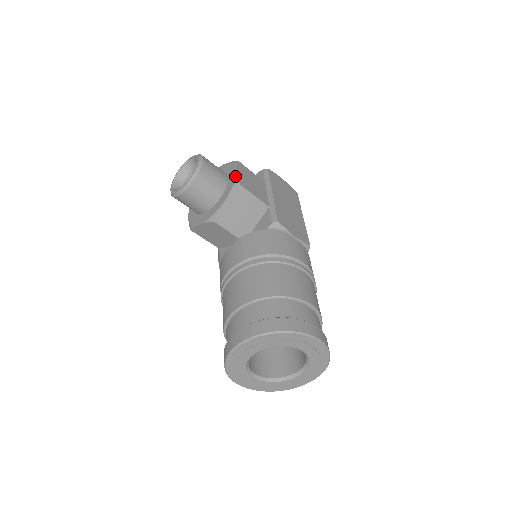
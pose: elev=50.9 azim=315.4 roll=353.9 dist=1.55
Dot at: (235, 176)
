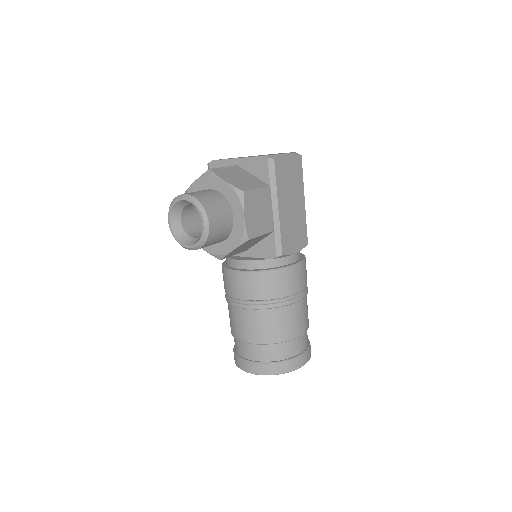
Dot at: (243, 227)
